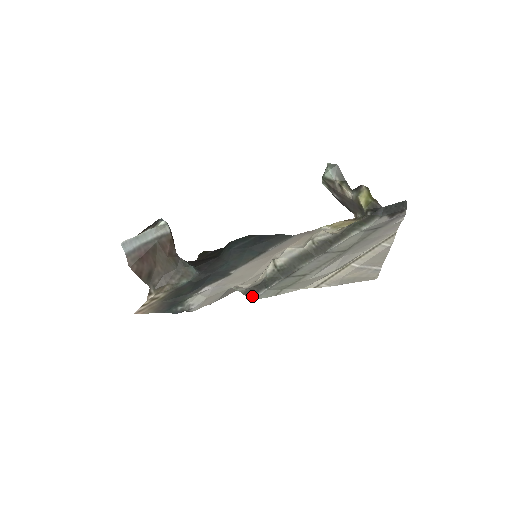
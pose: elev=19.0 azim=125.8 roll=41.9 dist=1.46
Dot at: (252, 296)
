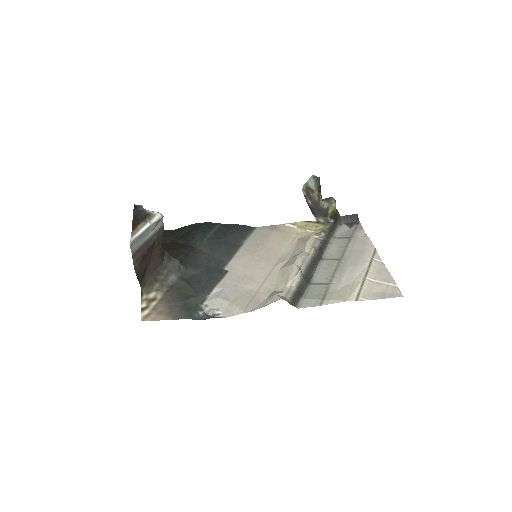
Dot at: (296, 305)
